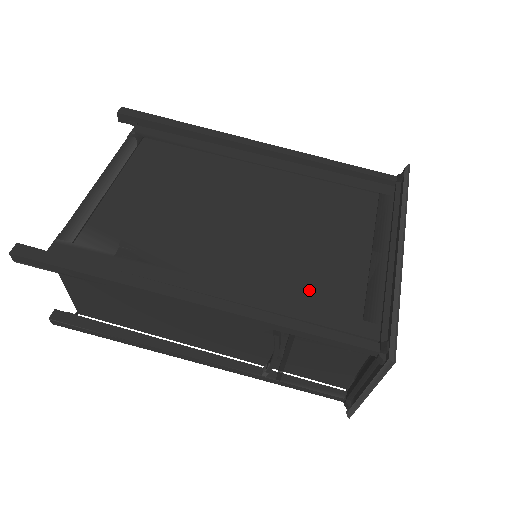
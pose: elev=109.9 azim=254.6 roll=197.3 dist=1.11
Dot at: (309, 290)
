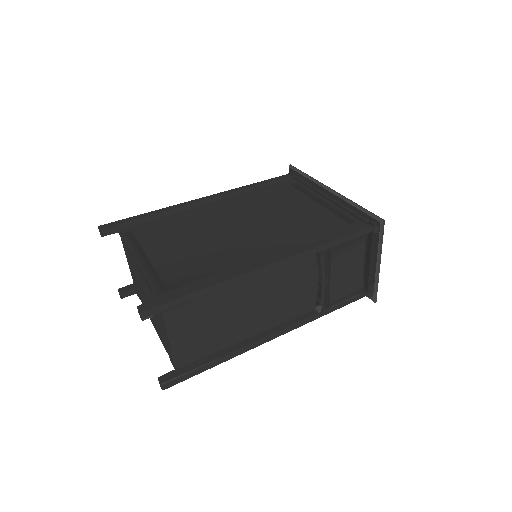
Dot at: (313, 230)
